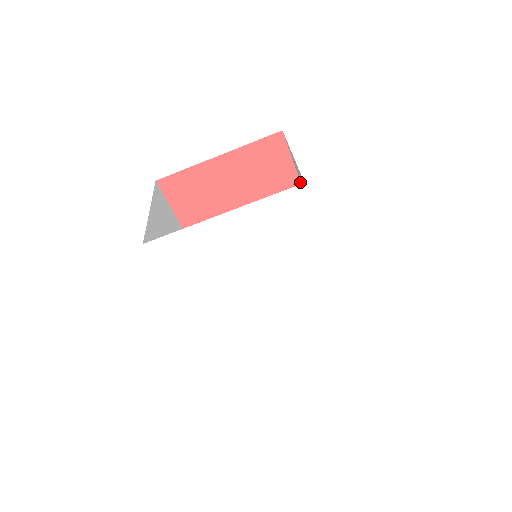
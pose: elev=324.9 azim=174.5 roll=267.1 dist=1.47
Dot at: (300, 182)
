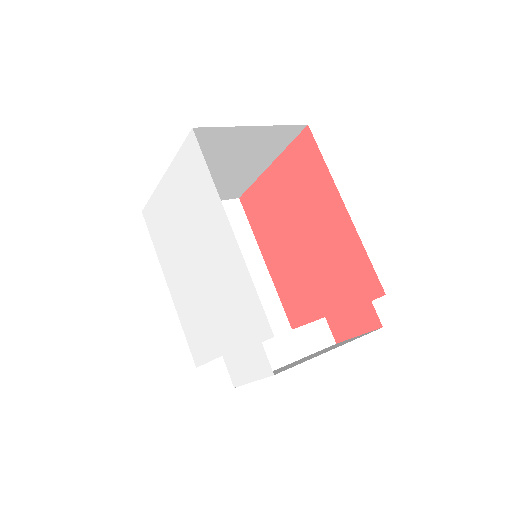
Dot at: (330, 182)
